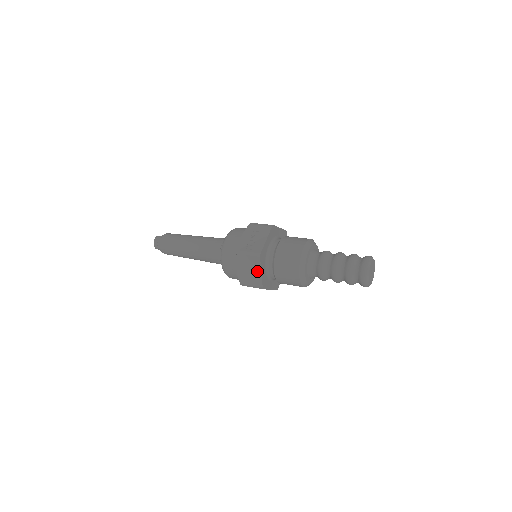
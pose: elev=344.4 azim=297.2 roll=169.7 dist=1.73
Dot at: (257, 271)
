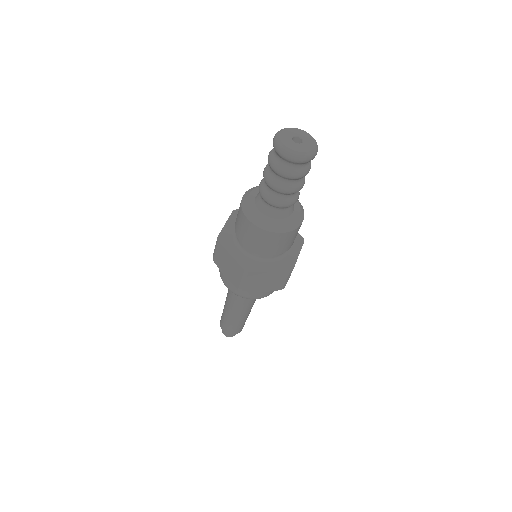
Dot at: occluded
